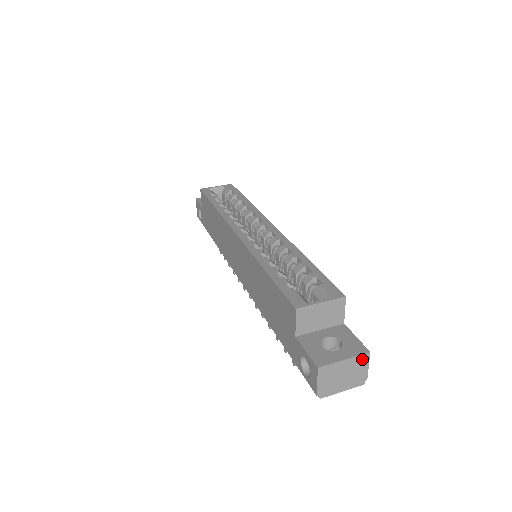
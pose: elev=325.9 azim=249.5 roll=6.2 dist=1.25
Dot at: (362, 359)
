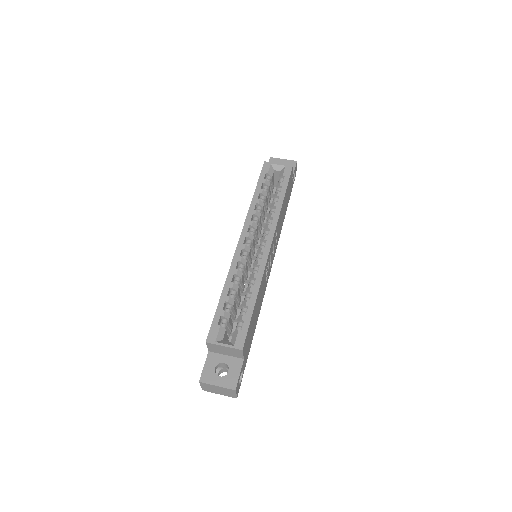
Dot at: (230, 390)
